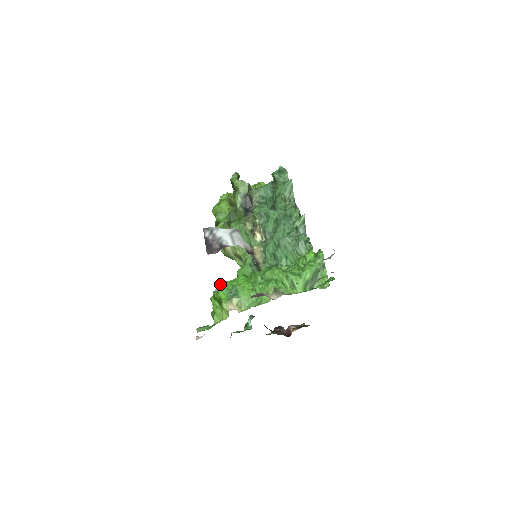
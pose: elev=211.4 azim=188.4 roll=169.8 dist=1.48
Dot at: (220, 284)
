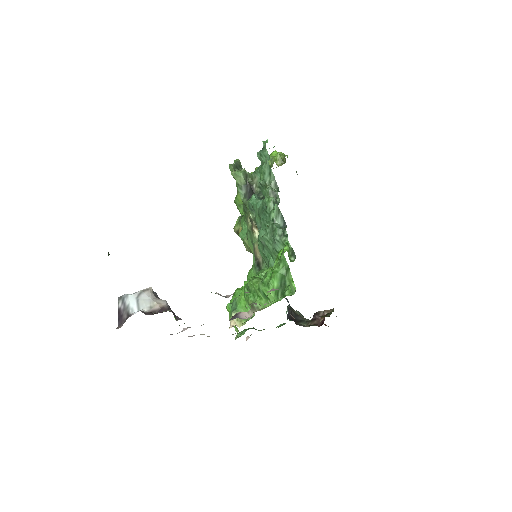
Dot at: occluded
